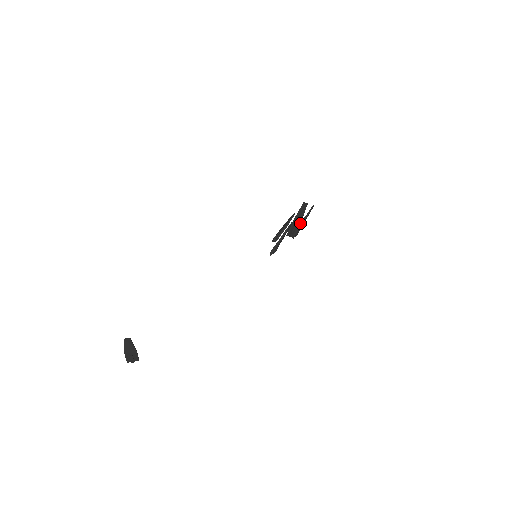
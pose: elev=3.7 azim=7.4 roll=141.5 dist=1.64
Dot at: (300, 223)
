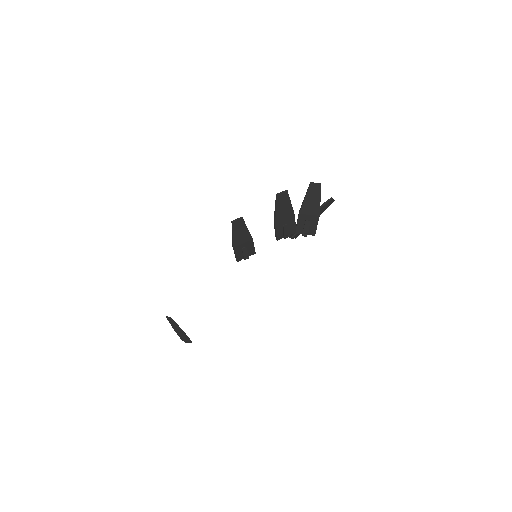
Dot at: occluded
